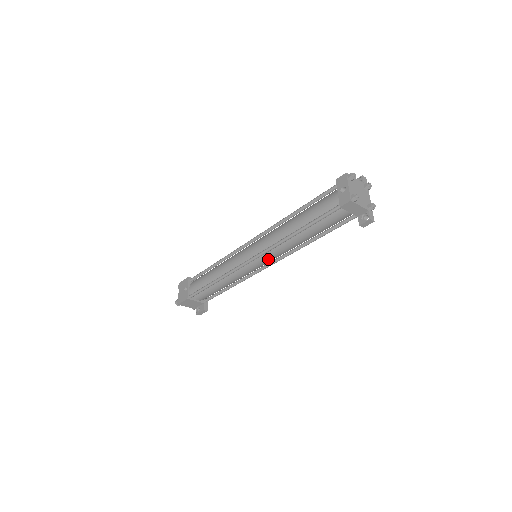
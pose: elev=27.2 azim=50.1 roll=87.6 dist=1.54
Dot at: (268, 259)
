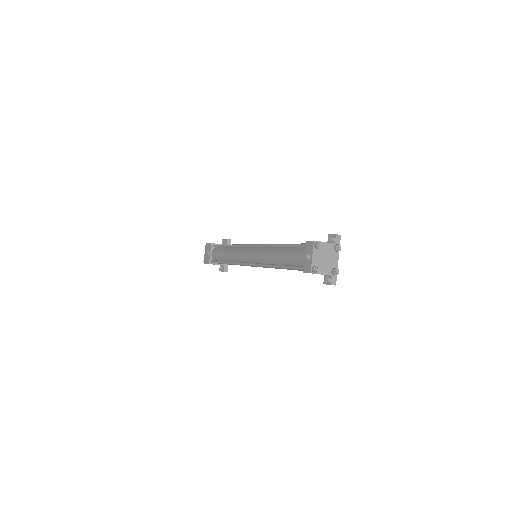
Dot at: occluded
